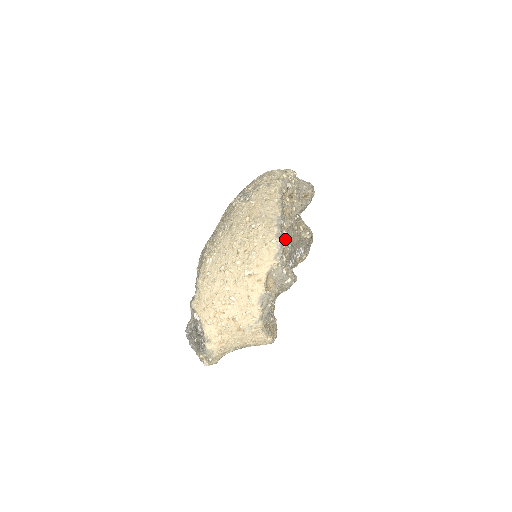
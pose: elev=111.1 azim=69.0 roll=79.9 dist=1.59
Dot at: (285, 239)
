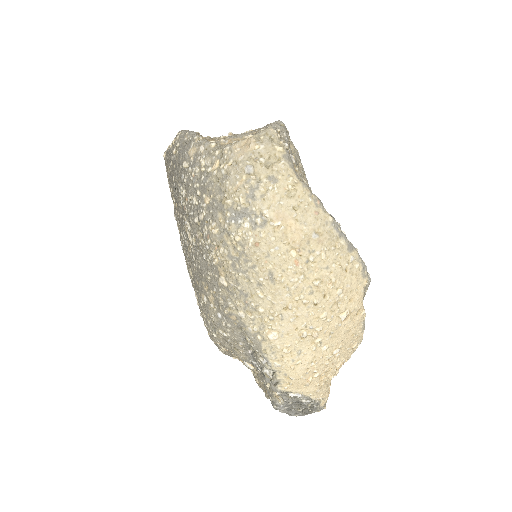
Dot at: occluded
